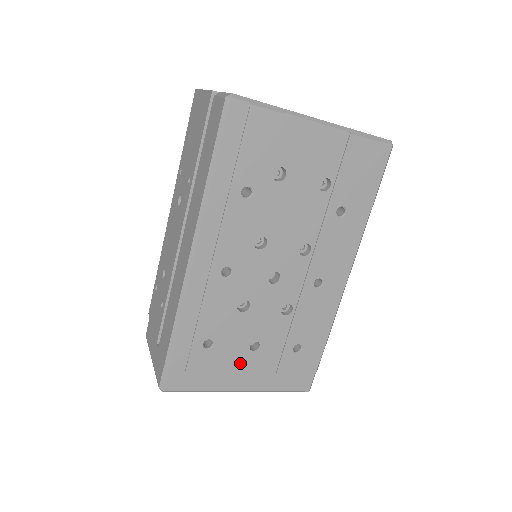
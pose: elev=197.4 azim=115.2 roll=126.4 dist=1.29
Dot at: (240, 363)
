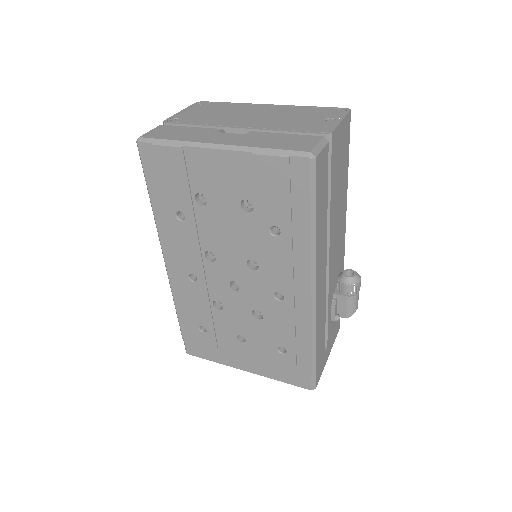
Dot at: (235, 349)
